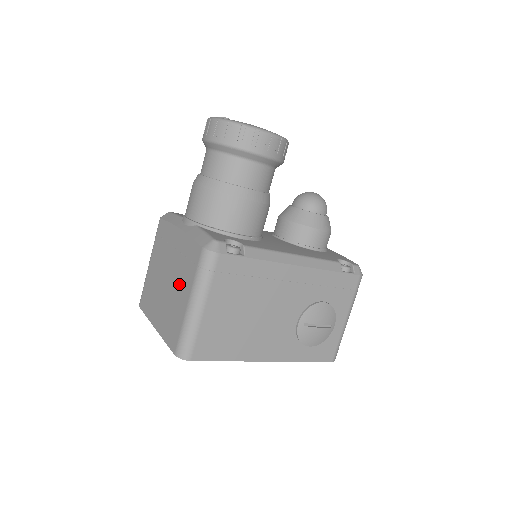
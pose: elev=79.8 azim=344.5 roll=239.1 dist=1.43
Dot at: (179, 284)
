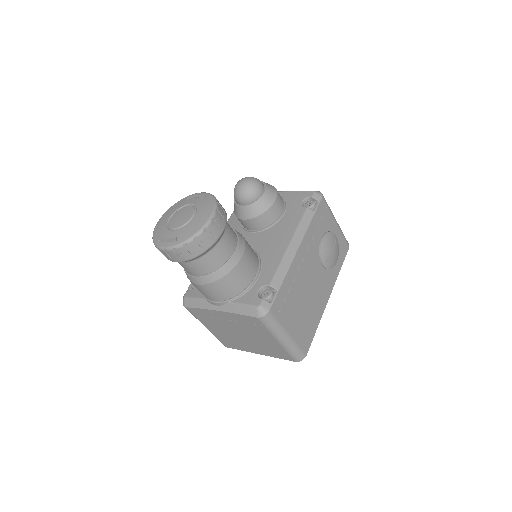
Dot at: (256, 335)
